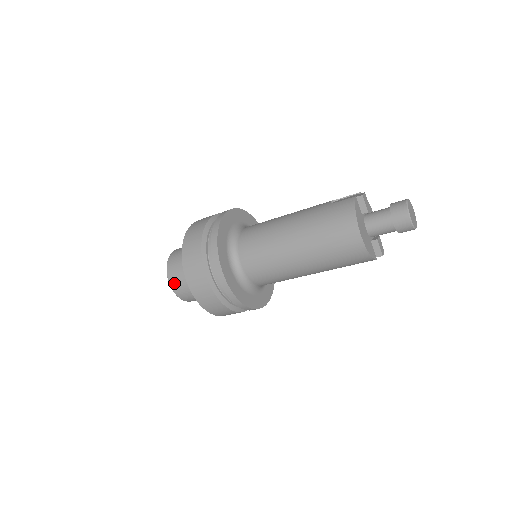
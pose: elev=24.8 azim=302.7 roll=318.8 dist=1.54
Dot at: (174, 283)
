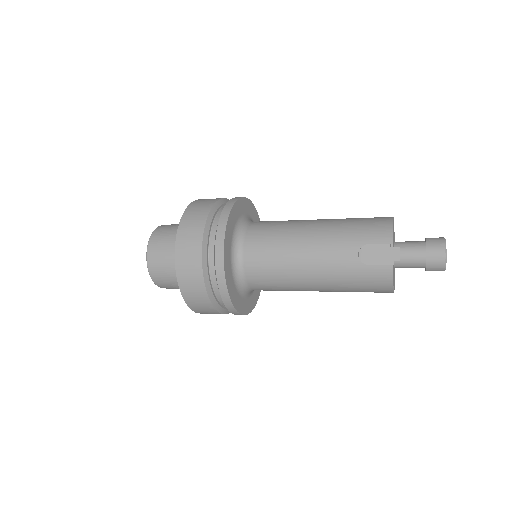
Dot at: occluded
